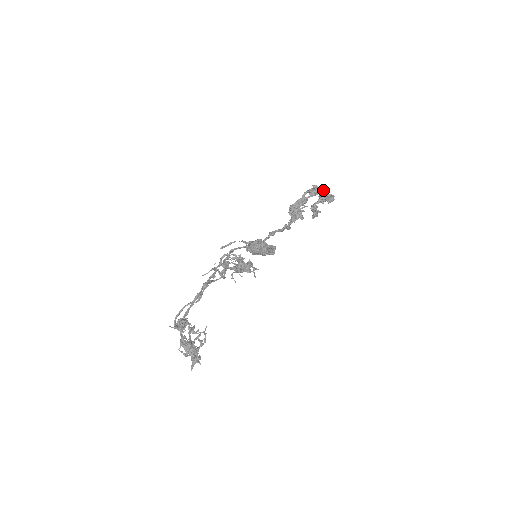
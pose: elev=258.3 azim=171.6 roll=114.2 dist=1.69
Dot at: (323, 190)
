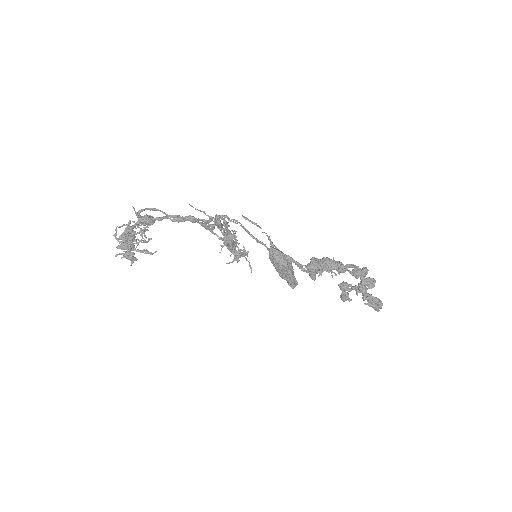
Dot at: (366, 281)
